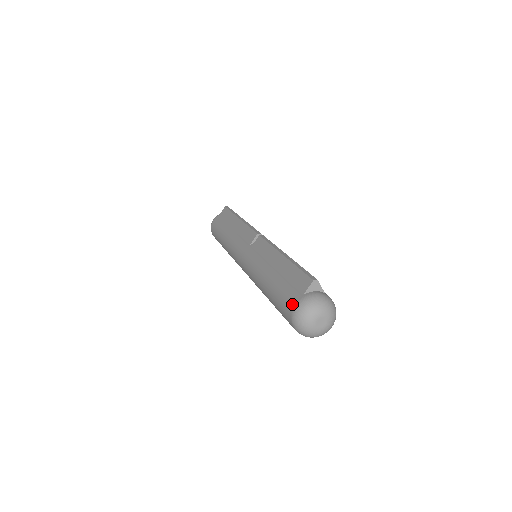
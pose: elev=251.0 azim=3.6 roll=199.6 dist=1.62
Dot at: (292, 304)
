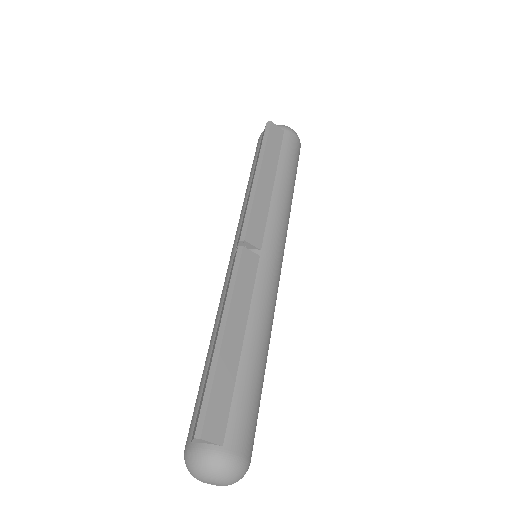
Dot at: (186, 441)
